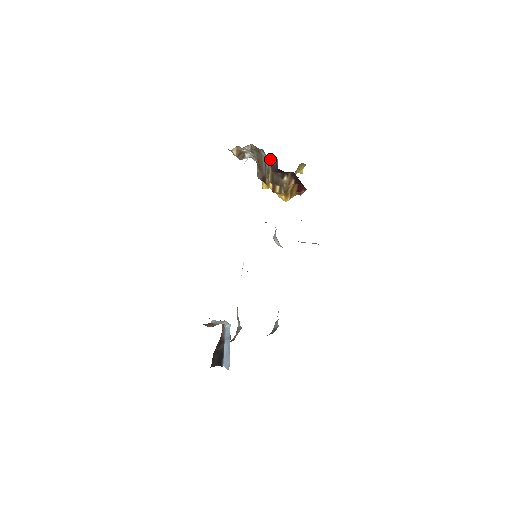
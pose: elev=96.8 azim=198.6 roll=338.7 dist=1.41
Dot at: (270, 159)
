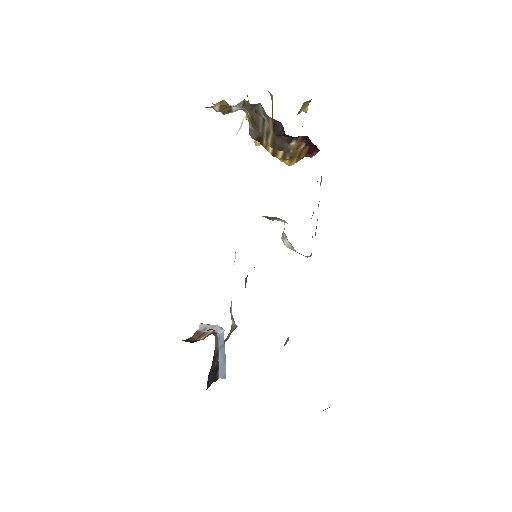
Dot at: (272, 119)
